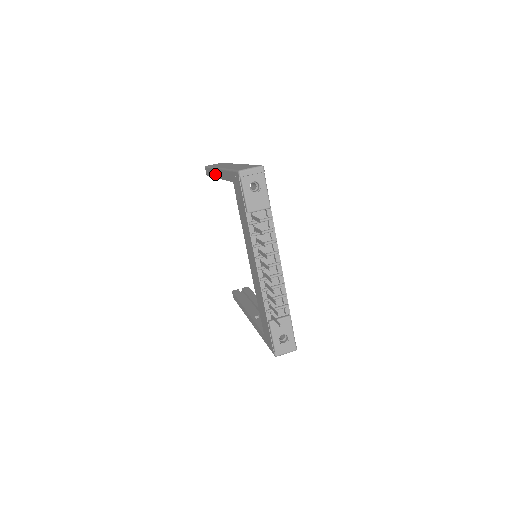
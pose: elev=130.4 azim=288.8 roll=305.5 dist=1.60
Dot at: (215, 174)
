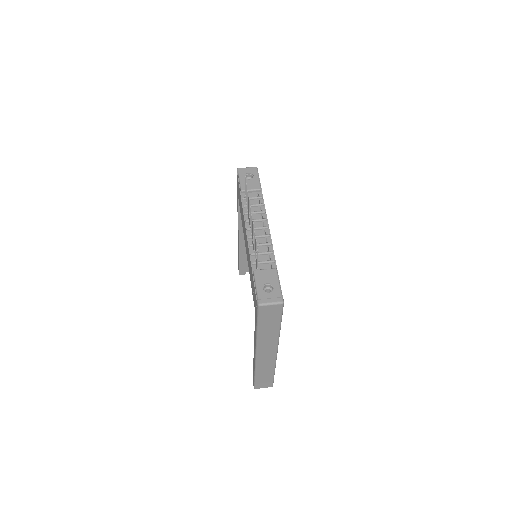
Dot at: (238, 242)
